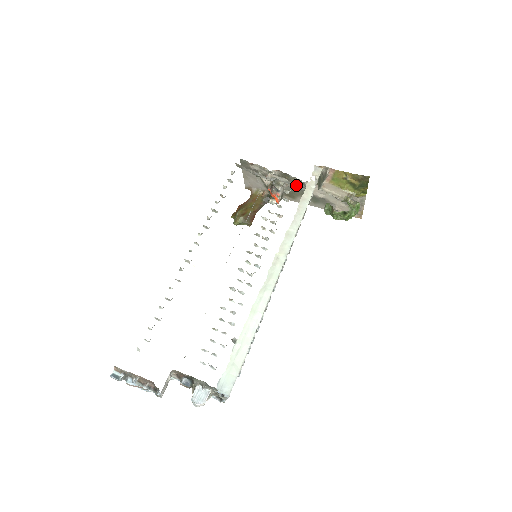
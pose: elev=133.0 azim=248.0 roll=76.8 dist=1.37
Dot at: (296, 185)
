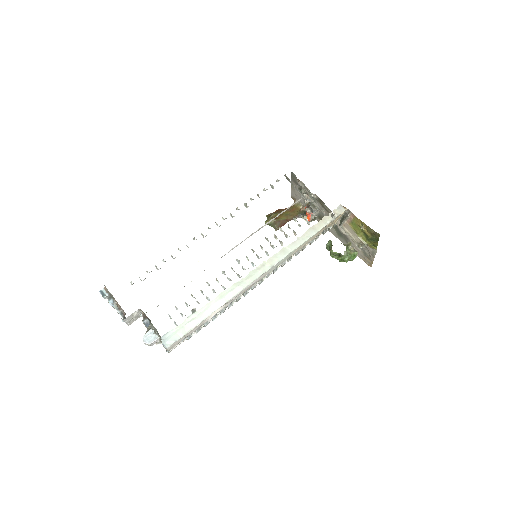
Dot at: (324, 214)
